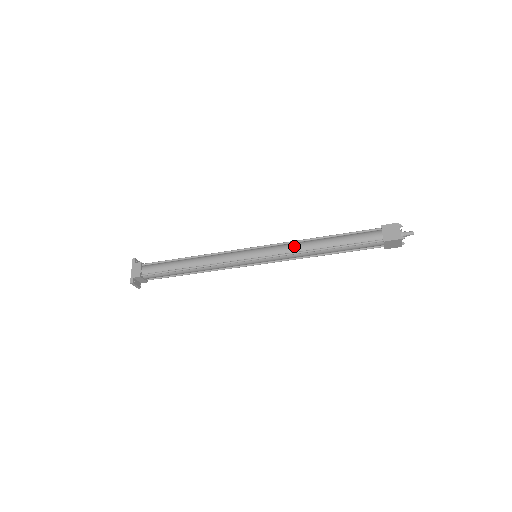
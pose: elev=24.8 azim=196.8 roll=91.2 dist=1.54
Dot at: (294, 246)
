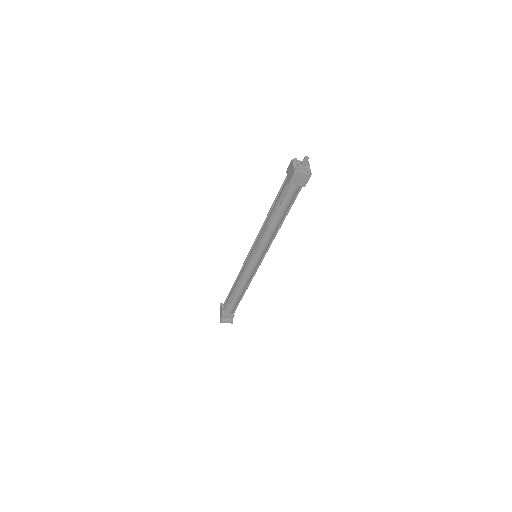
Dot at: (261, 232)
